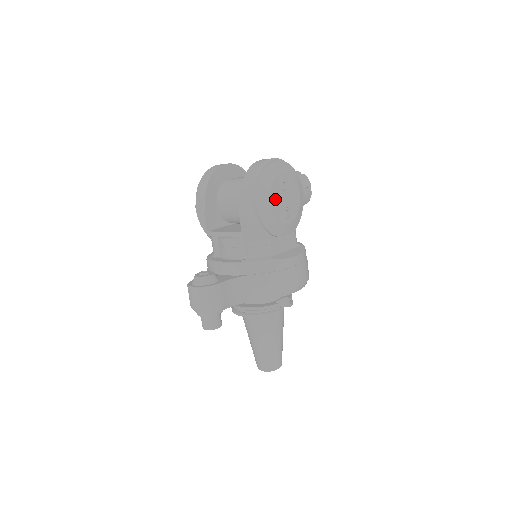
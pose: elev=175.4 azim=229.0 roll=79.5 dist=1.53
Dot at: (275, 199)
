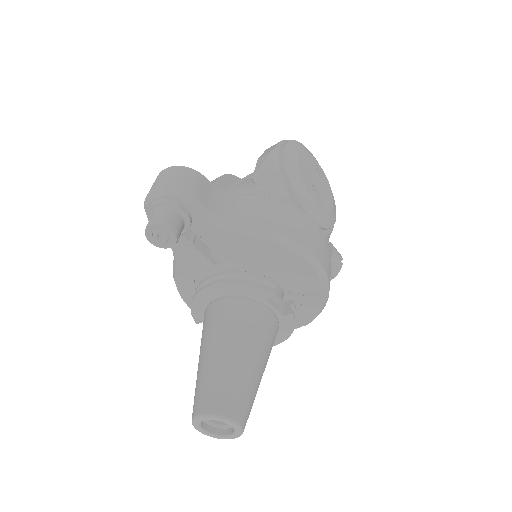
Dot at: (306, 165)
